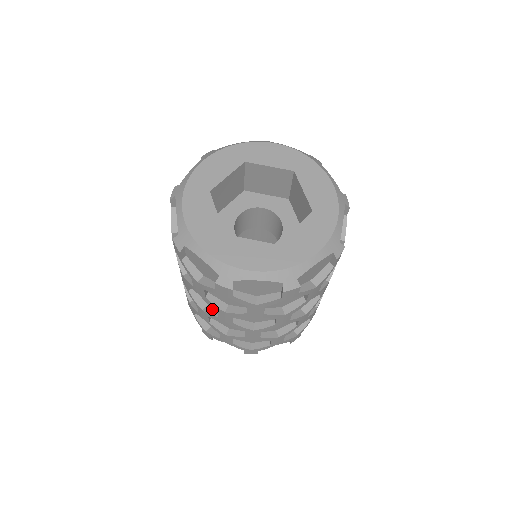
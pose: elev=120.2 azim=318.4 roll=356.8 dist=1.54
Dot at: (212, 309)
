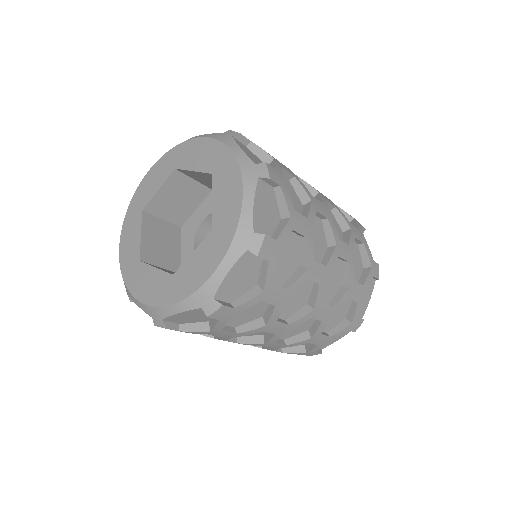
Dot at: (267, 334)
